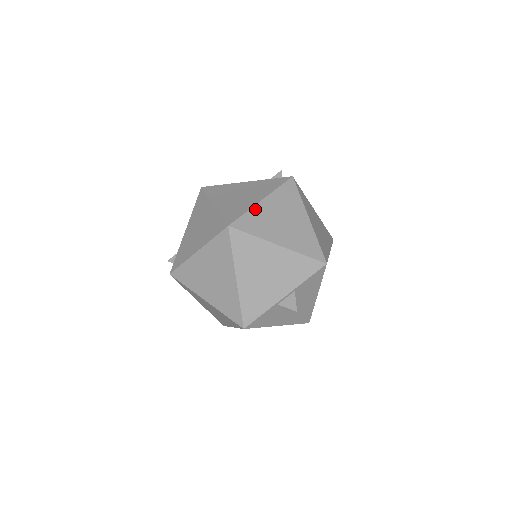
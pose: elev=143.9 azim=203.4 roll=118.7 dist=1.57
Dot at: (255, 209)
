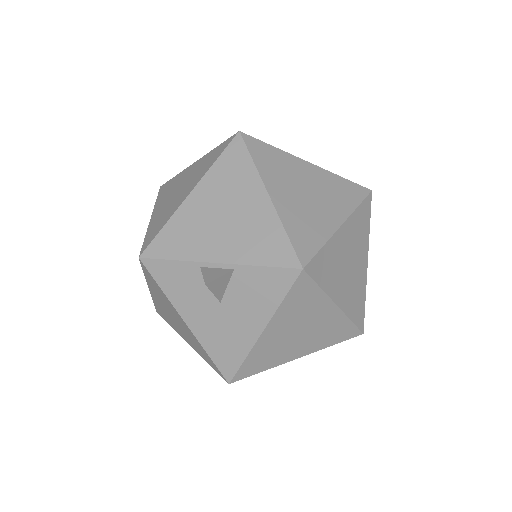
Dot at: (289, 156)
